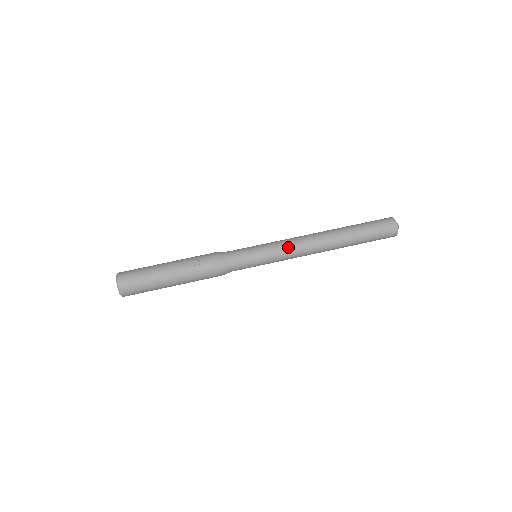
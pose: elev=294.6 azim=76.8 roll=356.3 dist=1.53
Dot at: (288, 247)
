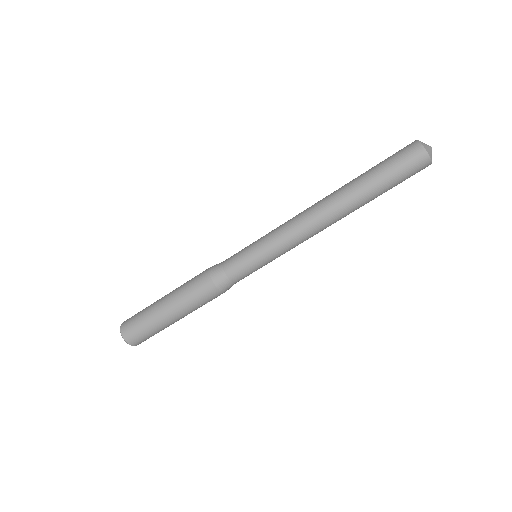
Dot at: occluded
